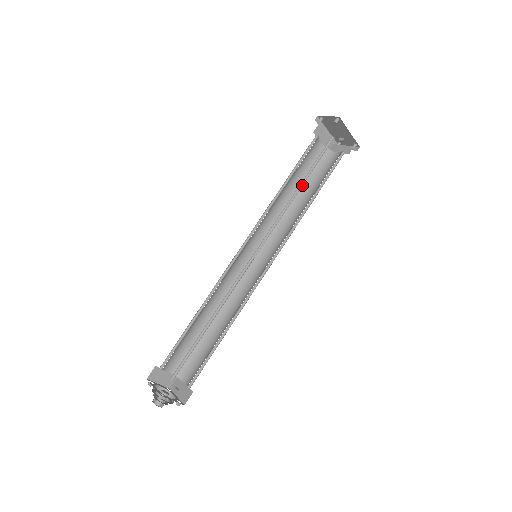
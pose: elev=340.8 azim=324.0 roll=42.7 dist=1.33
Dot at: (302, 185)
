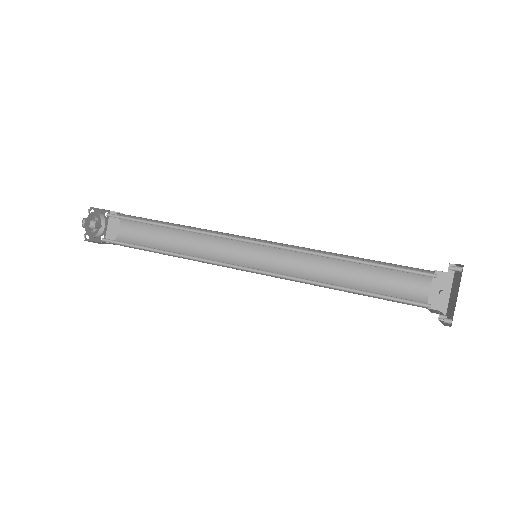
Dot at: (355, 262)
